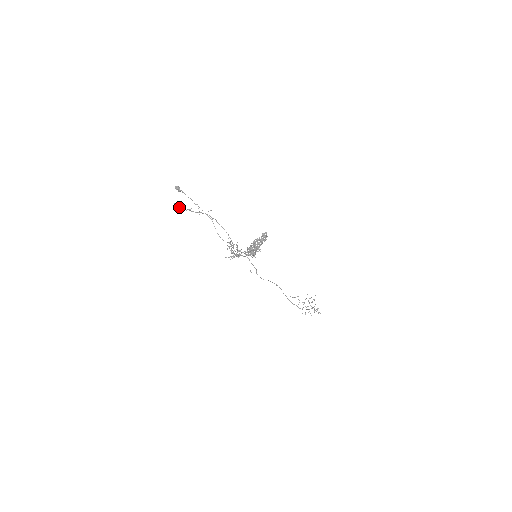
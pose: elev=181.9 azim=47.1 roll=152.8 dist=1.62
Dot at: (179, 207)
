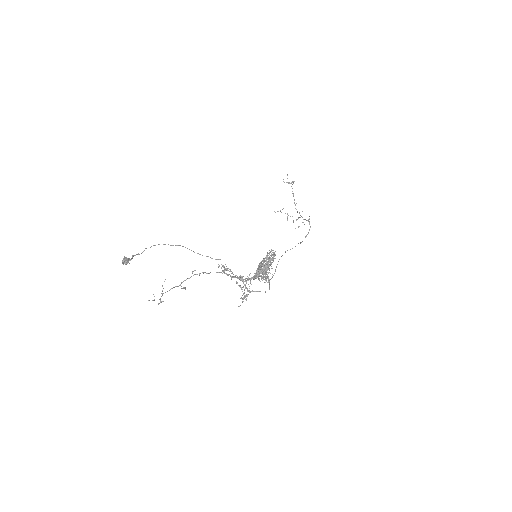
Dot at: (154, 296)
